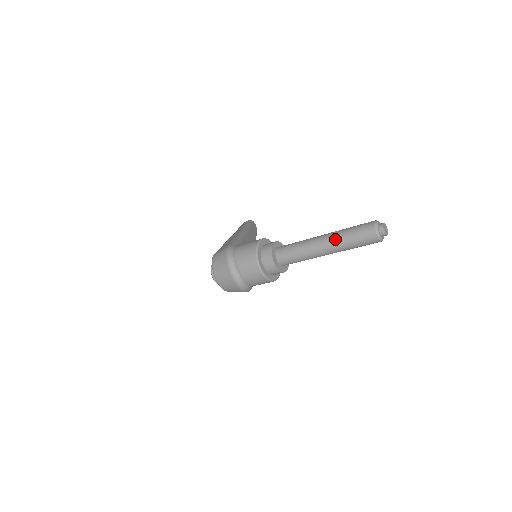
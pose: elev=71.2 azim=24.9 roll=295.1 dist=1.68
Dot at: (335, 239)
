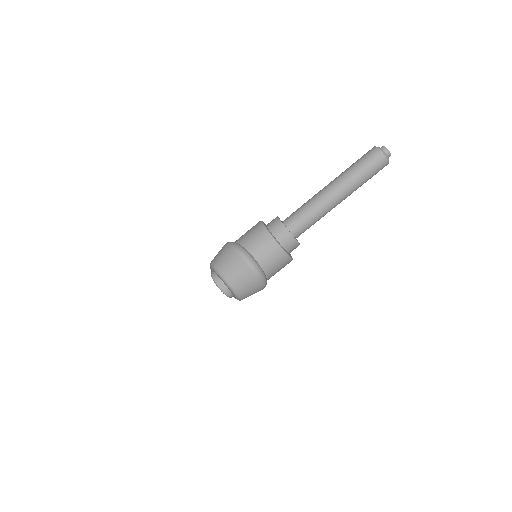
Dot at: (343, 177)
